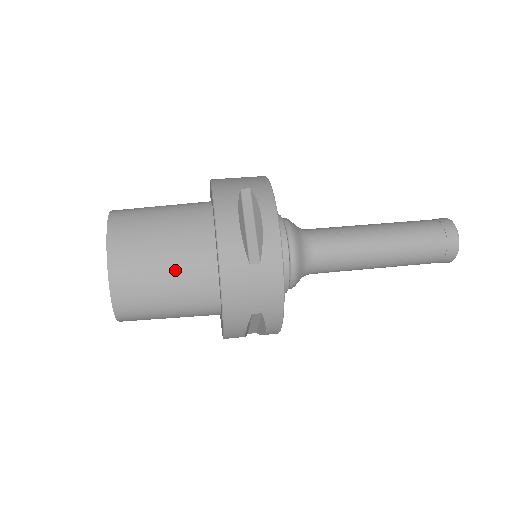
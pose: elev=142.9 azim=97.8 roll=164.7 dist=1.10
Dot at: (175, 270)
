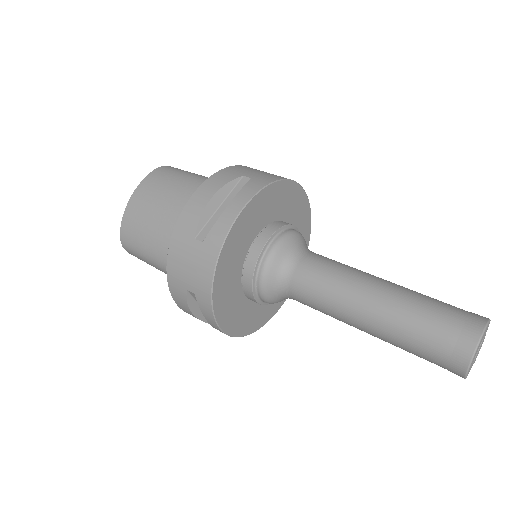
Dot at: (164, 224)
